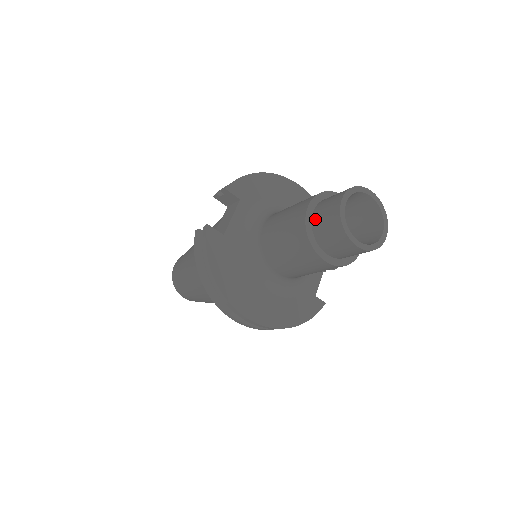
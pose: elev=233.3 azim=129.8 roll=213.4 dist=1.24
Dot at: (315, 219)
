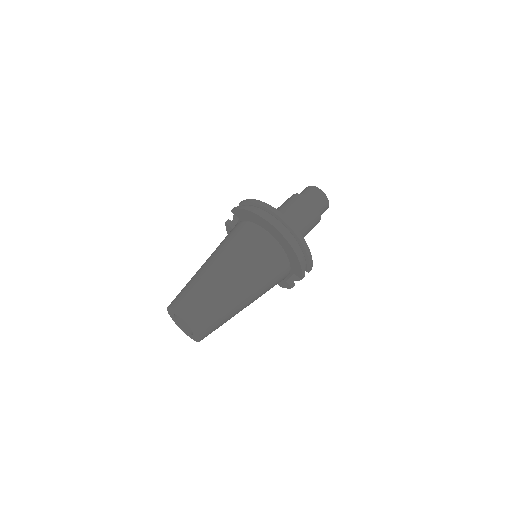
Dot at: occluded
